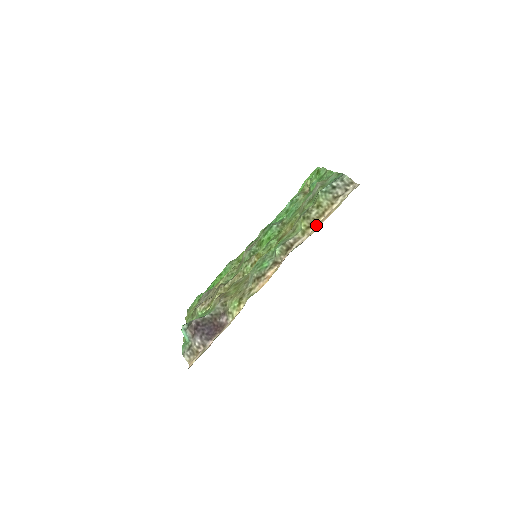
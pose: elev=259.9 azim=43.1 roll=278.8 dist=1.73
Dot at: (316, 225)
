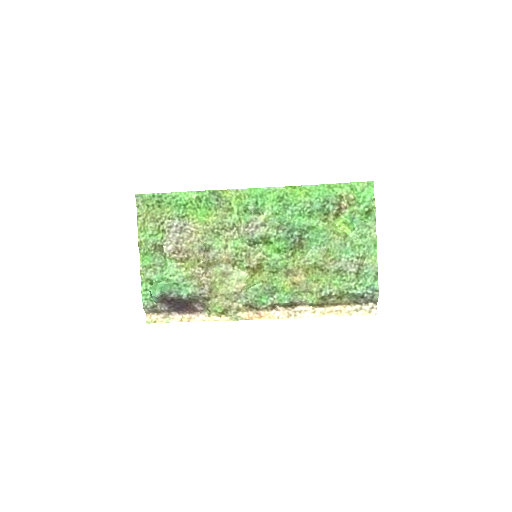
Dot at: (325, 307)
